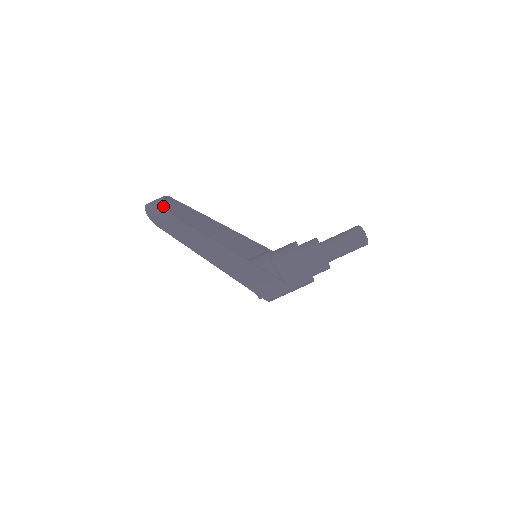
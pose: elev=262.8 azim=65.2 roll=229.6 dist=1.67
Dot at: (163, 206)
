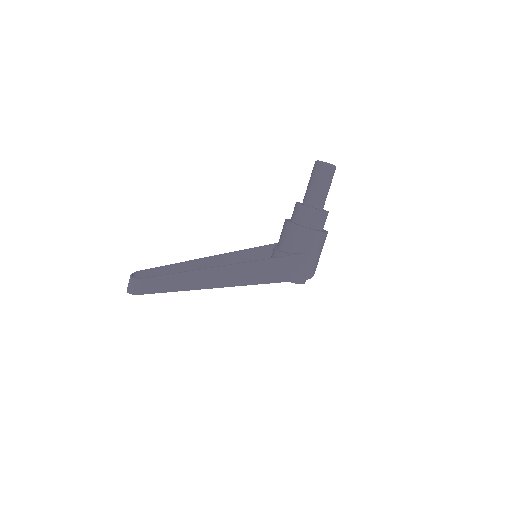
Dot at: (131, 279)
